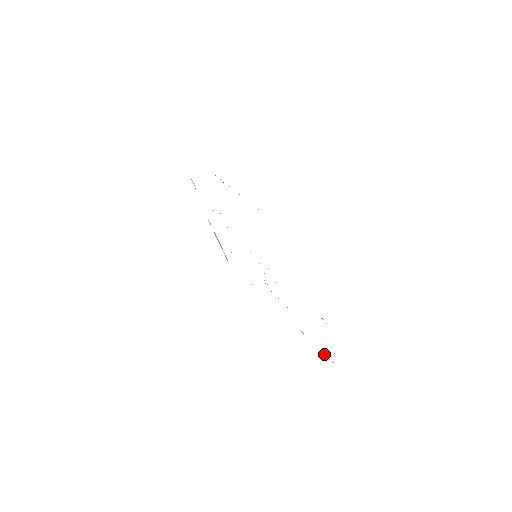
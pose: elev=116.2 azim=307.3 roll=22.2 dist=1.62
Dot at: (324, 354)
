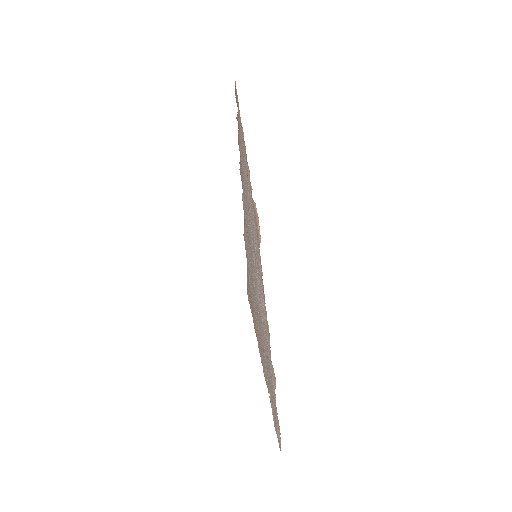
Dot at: (278, 424)
